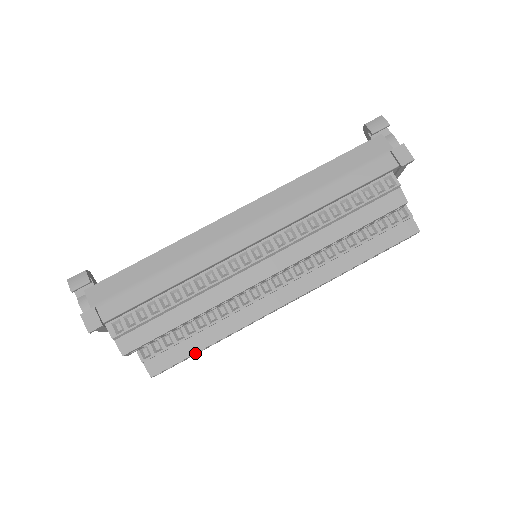
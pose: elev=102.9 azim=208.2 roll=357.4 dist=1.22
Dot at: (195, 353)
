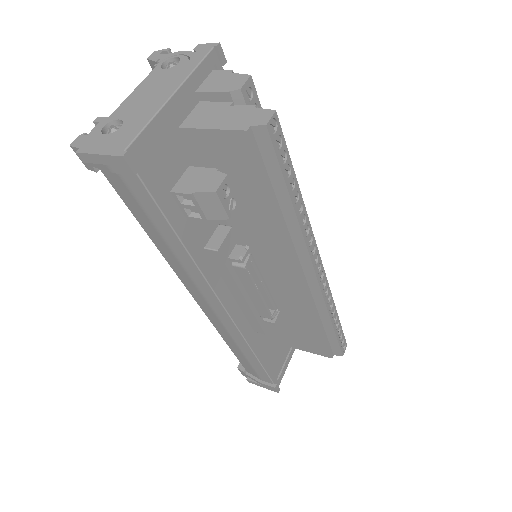
Dot at: (293, 171)
